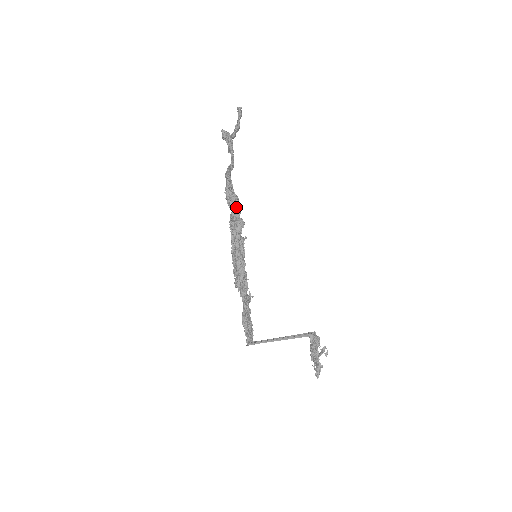
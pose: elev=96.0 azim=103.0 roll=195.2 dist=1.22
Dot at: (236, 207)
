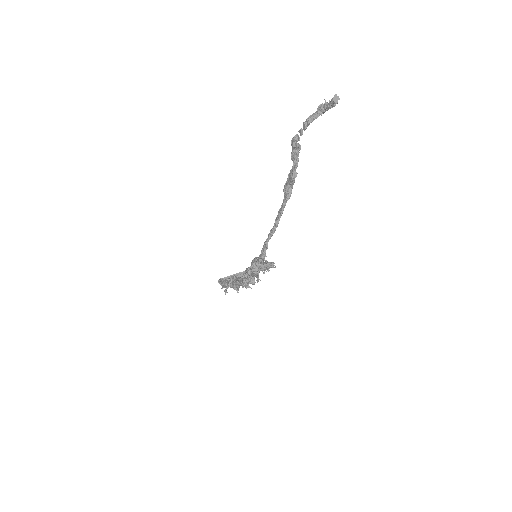
Dot at: (256, 276)
